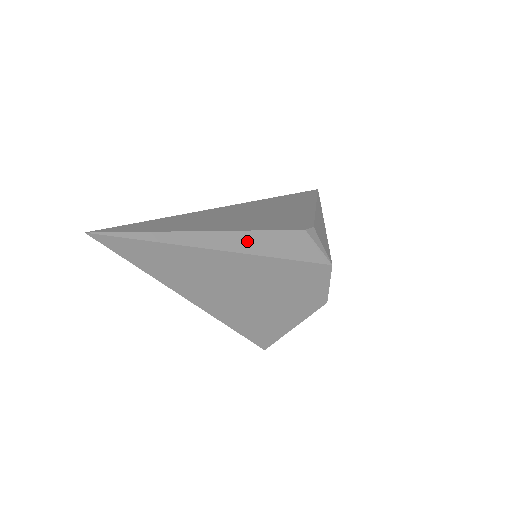
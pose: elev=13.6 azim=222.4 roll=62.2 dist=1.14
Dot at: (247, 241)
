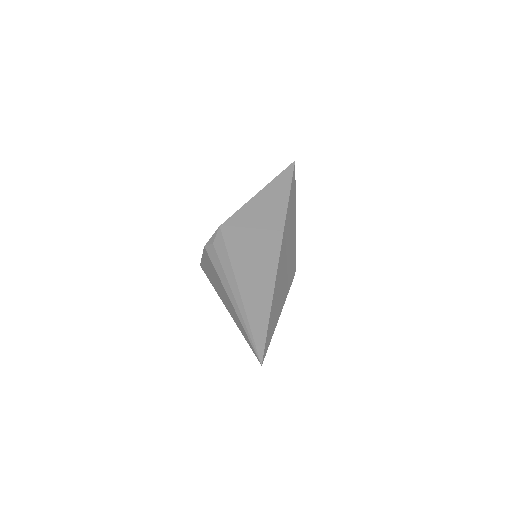
Dot at: occluded
